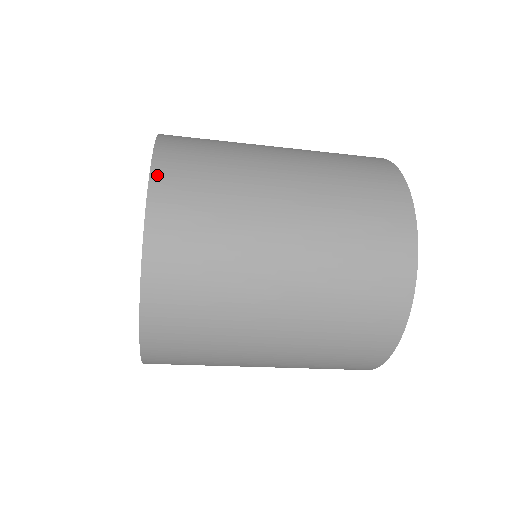
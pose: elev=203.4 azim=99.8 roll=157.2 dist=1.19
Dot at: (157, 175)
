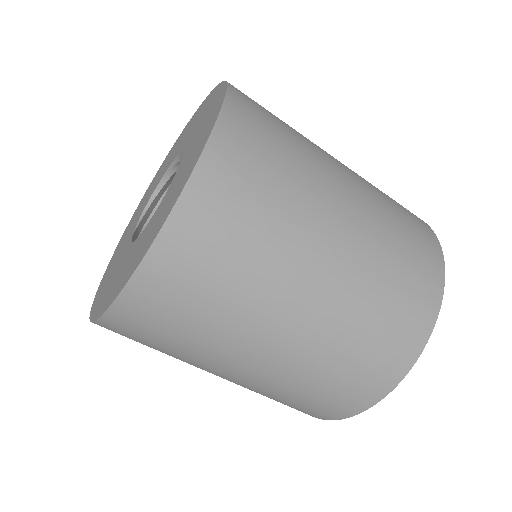
Dot at: occluded
